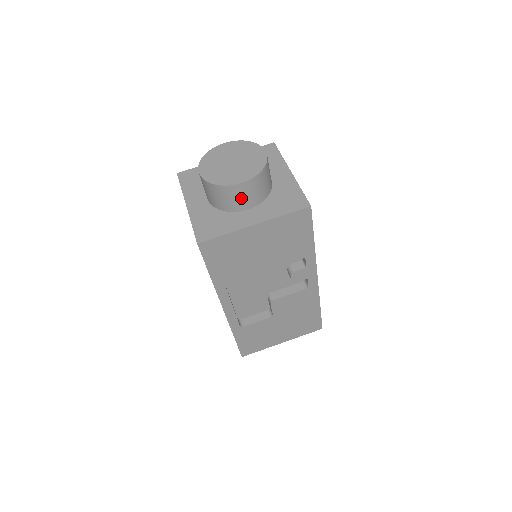
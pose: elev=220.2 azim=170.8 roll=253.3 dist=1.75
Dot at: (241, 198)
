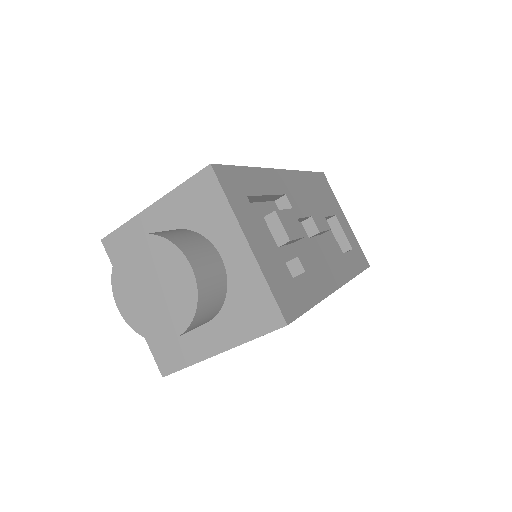
Dot at: occluded
